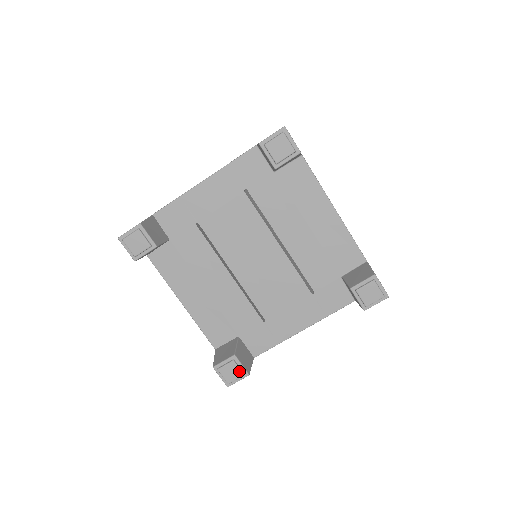
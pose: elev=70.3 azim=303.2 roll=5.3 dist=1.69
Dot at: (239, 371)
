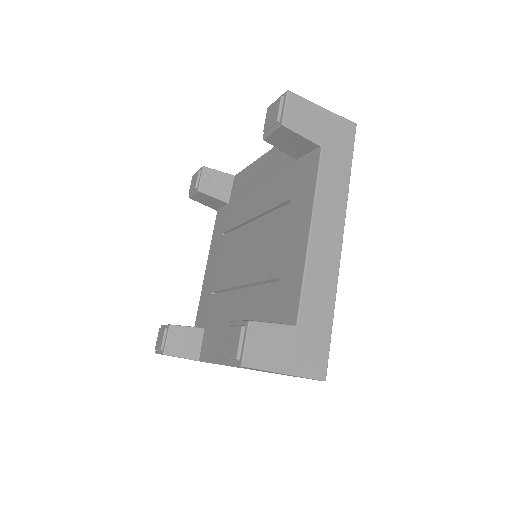
Dot at: (237, 329)
